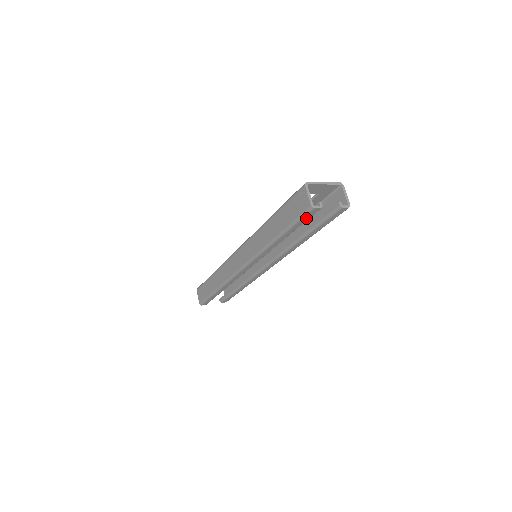
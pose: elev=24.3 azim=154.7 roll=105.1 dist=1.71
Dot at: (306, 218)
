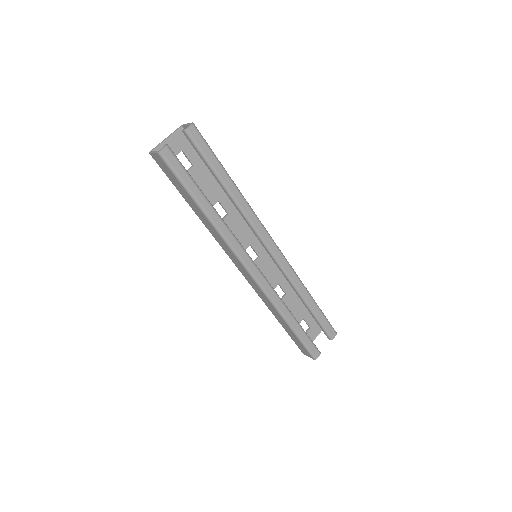
Dot at: (177, 167)
